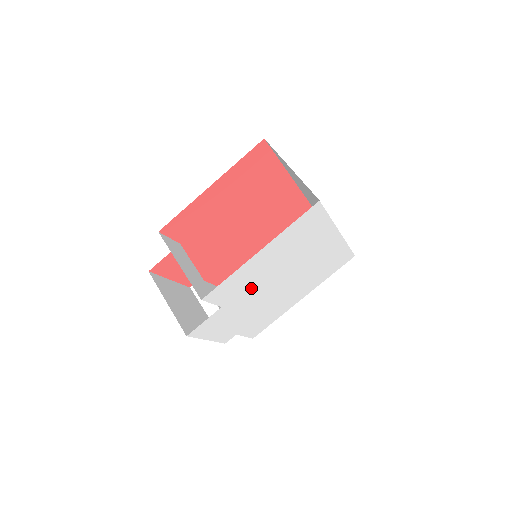
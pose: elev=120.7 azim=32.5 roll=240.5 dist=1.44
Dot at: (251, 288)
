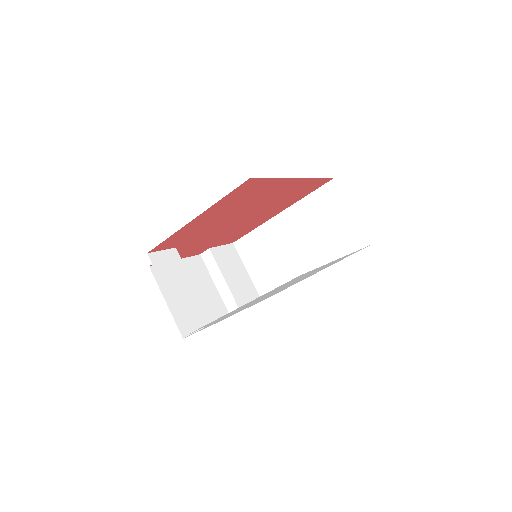
Dot at: occluded
